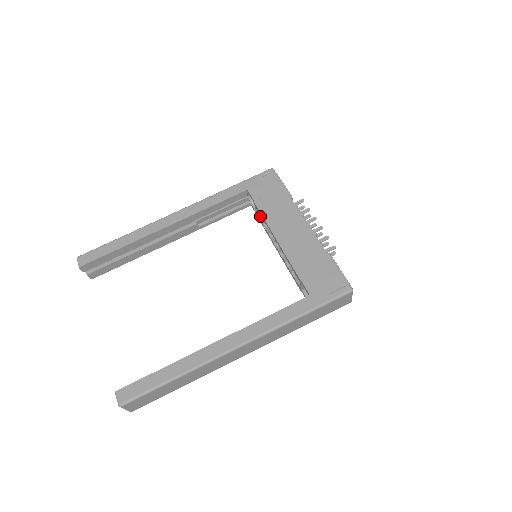
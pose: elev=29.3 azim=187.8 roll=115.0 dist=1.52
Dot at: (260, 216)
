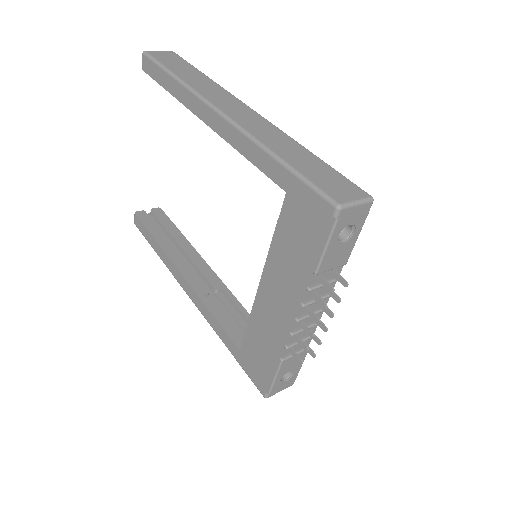
Dot at: occluded
